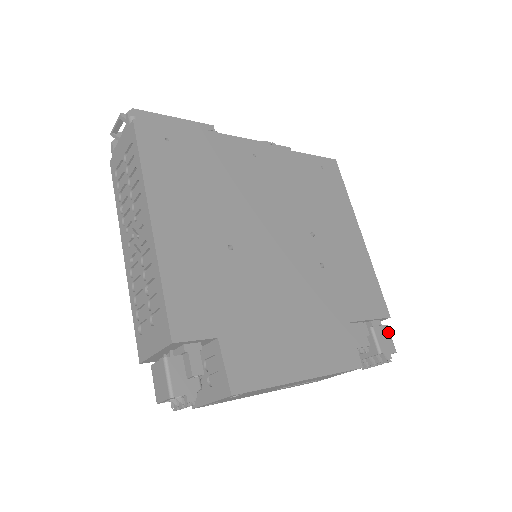
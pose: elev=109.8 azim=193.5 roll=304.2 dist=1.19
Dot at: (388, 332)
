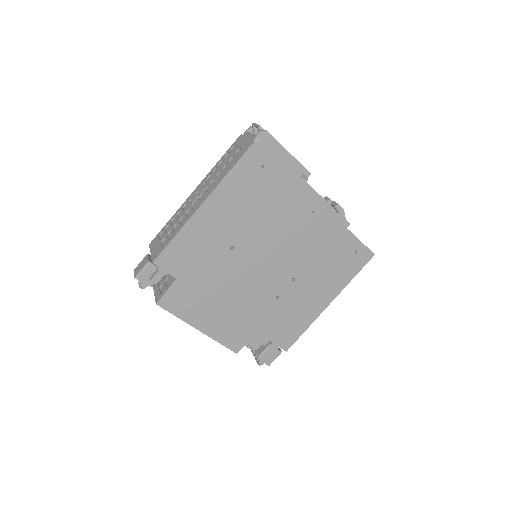
Dot at: (277, 355)
